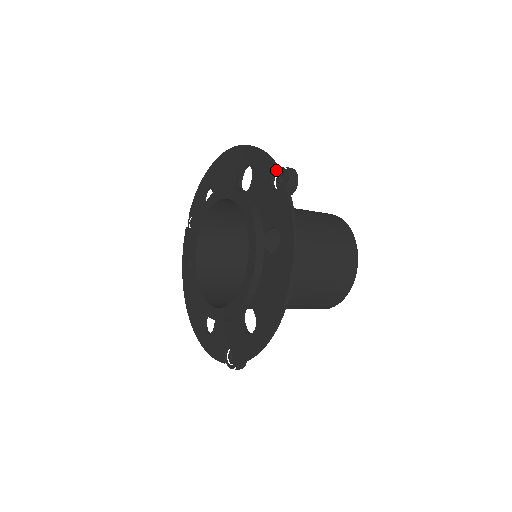
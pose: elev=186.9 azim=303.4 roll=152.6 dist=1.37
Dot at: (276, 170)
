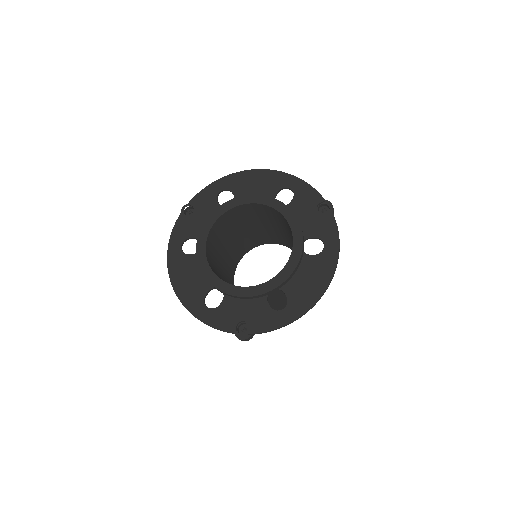
Dot at: (324, 201)
